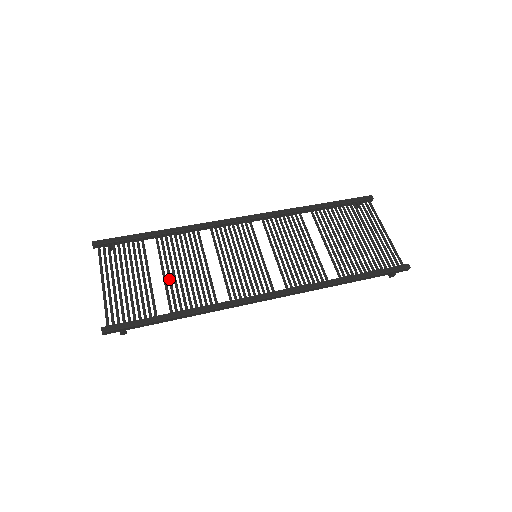
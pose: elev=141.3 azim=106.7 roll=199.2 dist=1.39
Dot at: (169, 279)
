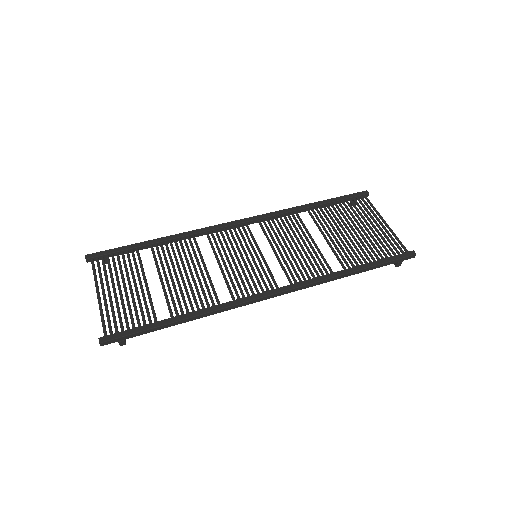
Dot at: (167, 285)
